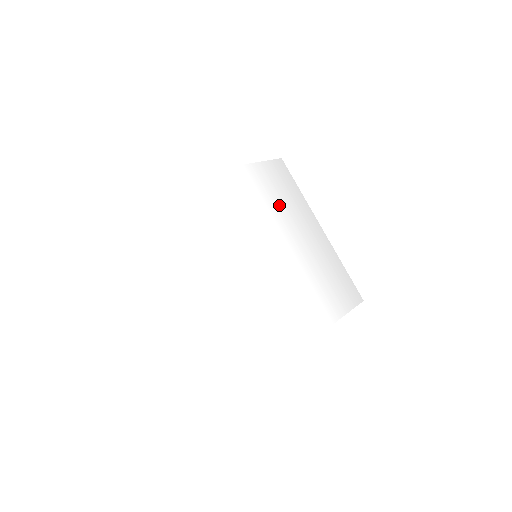
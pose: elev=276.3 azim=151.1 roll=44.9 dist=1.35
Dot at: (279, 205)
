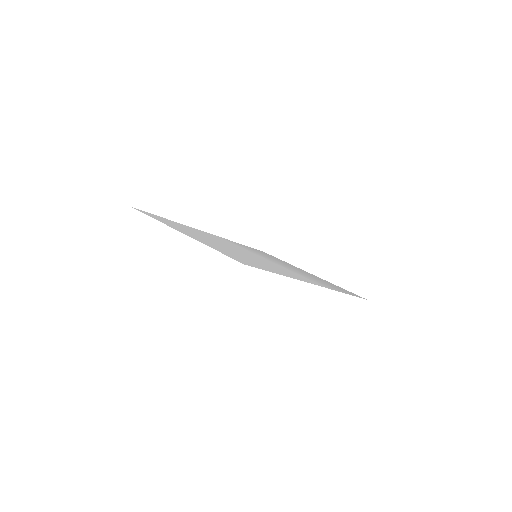
Dot at: occluded
